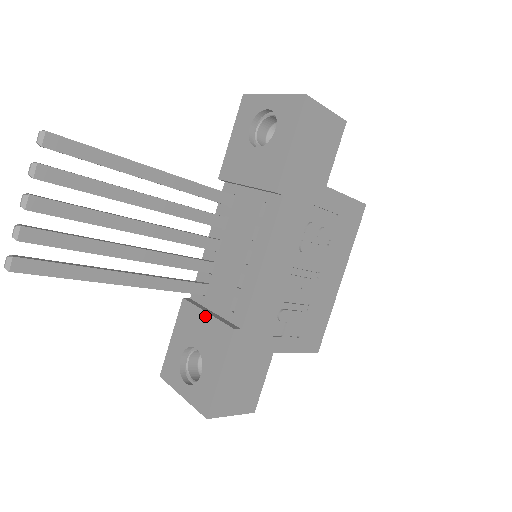
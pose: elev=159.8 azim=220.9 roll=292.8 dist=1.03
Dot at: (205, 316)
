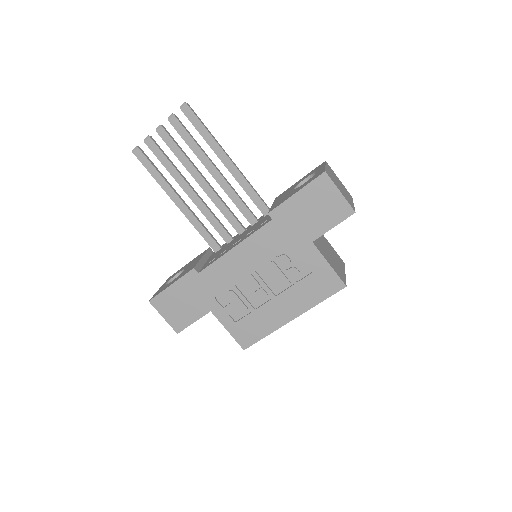
Dot at: (200, 258)
